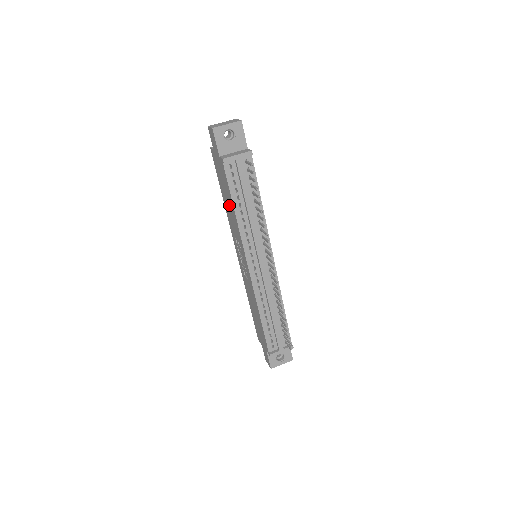
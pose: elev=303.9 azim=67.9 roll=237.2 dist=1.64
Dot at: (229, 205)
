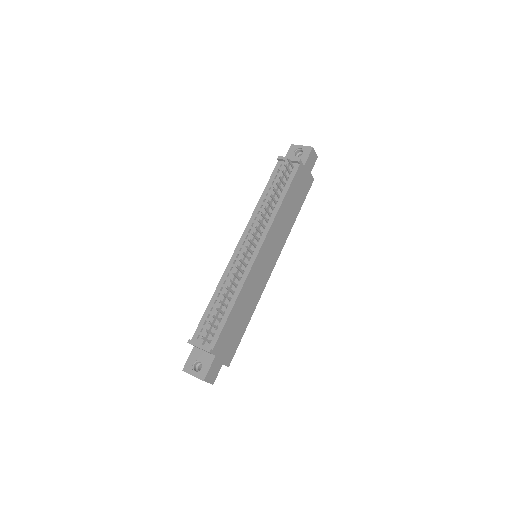
Dot at: occluded
